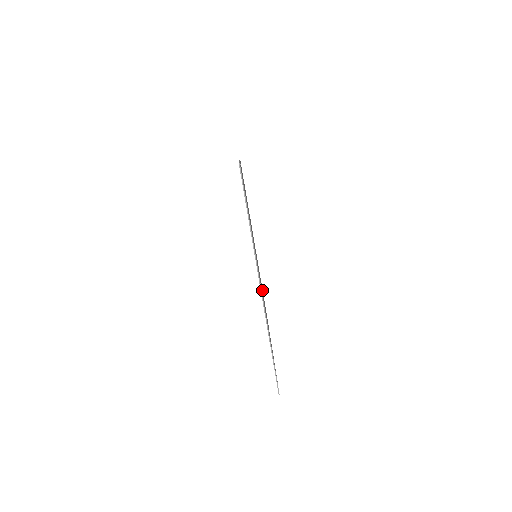
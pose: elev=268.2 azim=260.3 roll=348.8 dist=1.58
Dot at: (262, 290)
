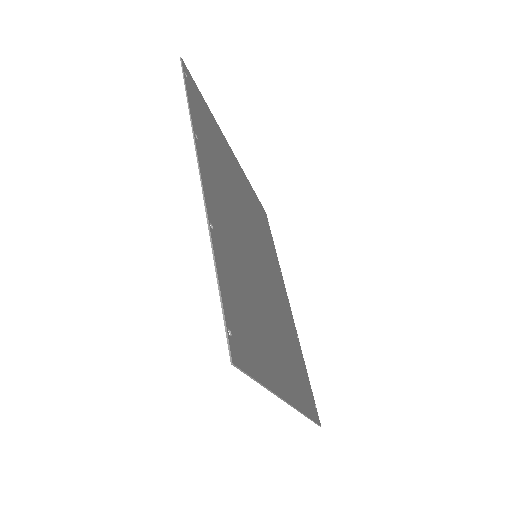
Dot at: (265, 241)
